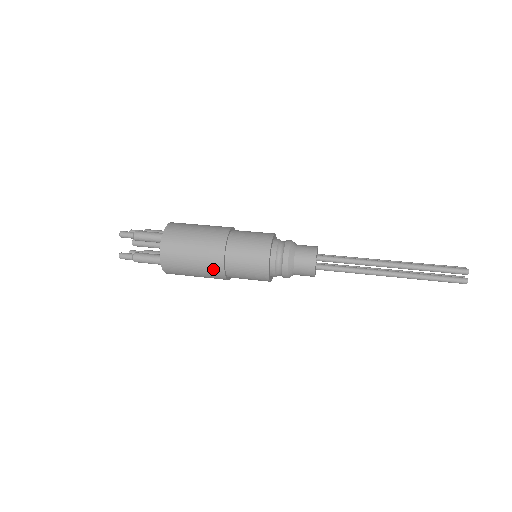
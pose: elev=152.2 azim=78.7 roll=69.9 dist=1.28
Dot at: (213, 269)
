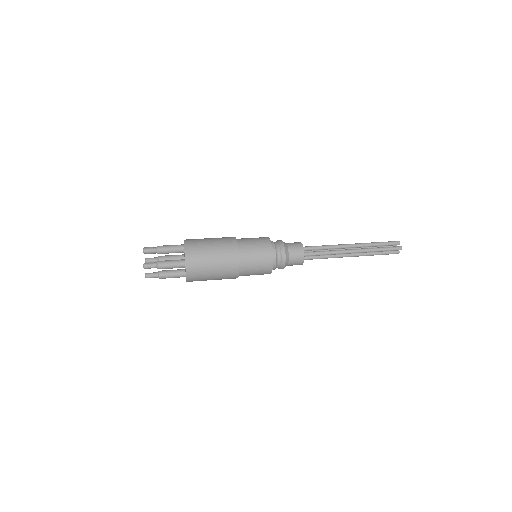
Dot at: occluded
